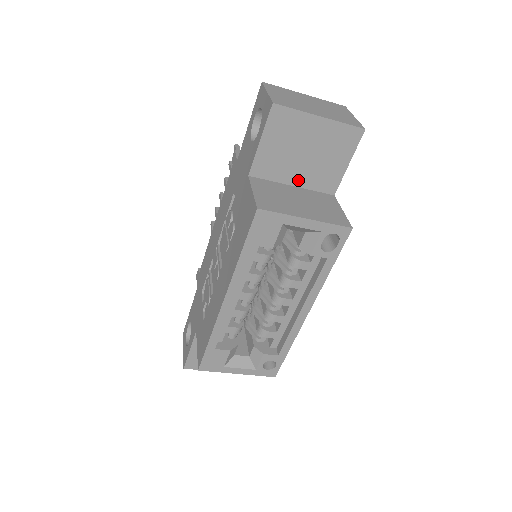
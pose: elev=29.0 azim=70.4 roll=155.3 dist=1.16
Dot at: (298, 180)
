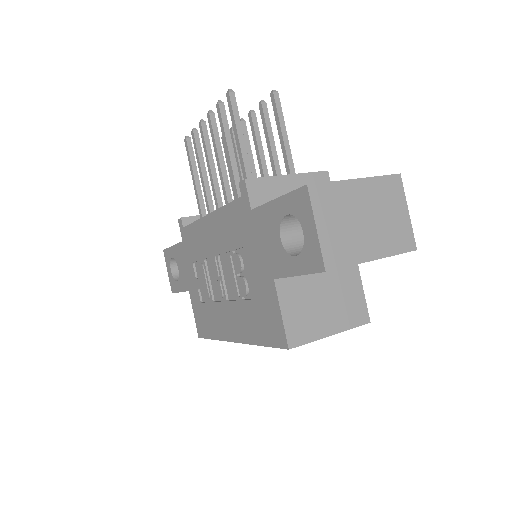
Dot at: occluded
